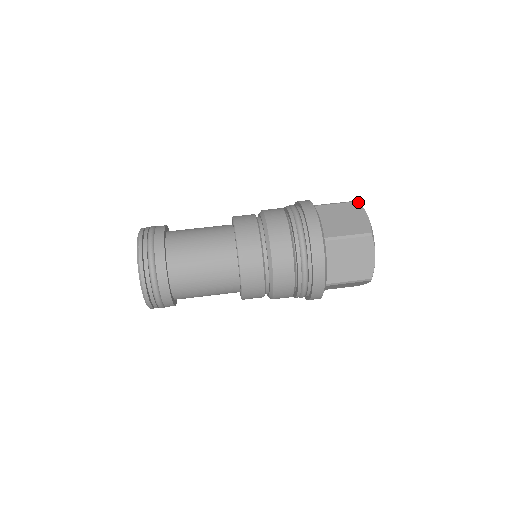
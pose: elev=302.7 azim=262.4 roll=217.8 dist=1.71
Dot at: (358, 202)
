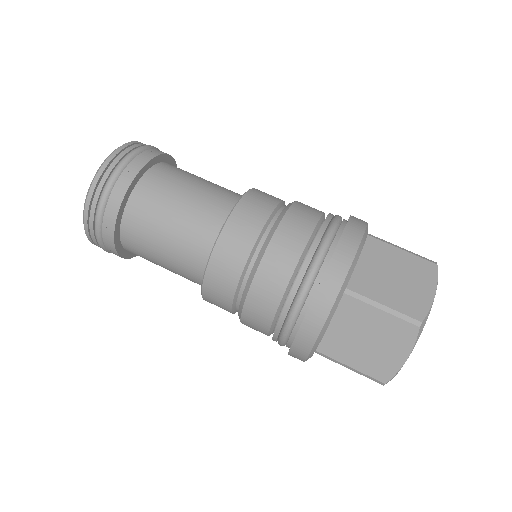
Dot at: (417, 329)
